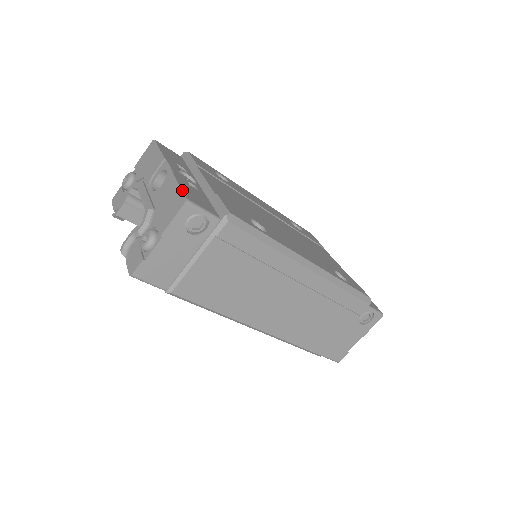
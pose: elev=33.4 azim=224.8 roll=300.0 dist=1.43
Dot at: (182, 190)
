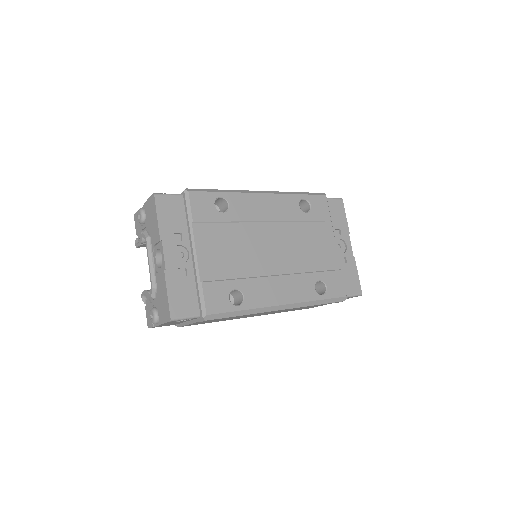
Dot at: (169, 305)
